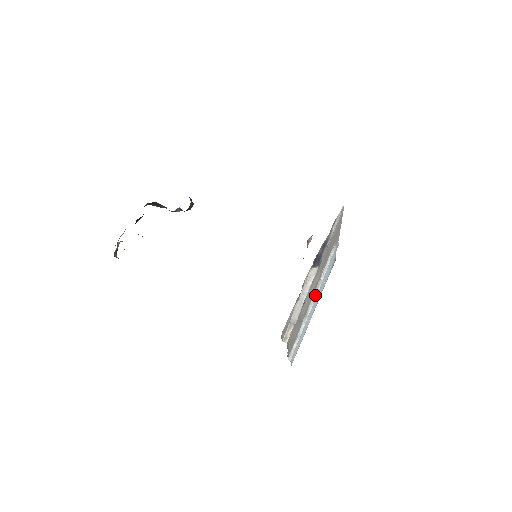
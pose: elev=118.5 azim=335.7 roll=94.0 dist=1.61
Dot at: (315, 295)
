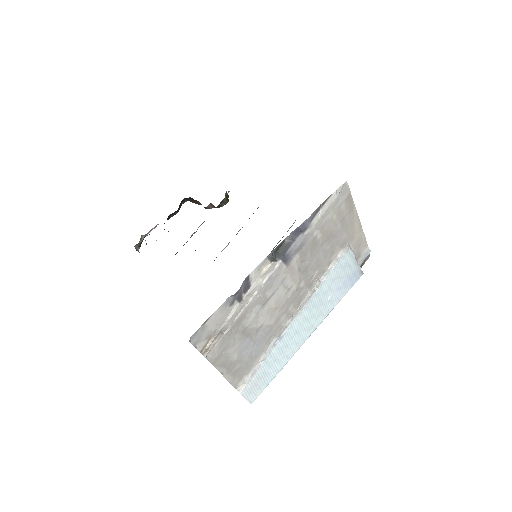
Dot at: (300, 309)
